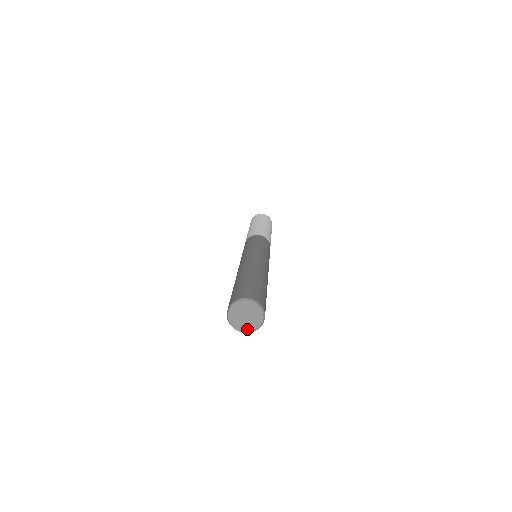
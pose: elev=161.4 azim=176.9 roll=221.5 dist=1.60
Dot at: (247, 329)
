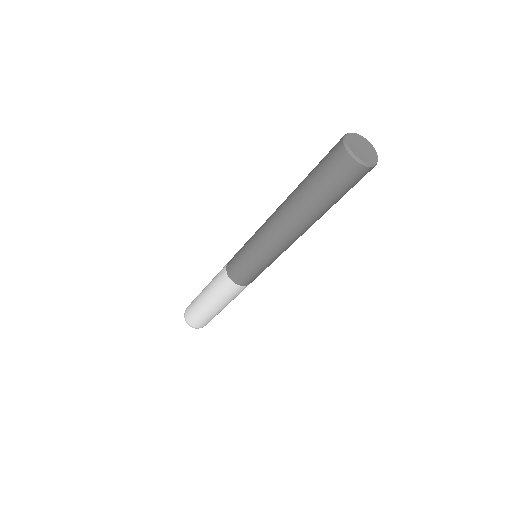
Dot at: (355, 152)
